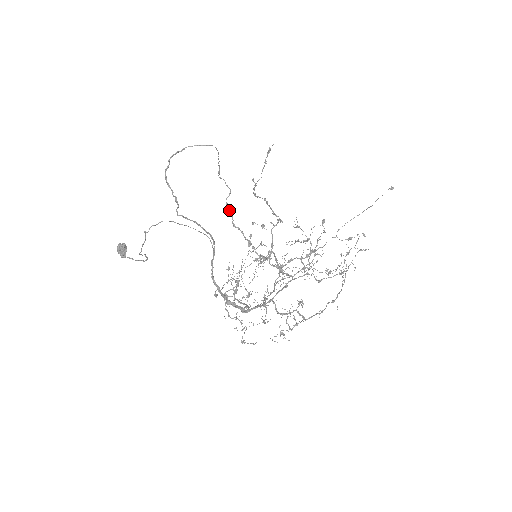
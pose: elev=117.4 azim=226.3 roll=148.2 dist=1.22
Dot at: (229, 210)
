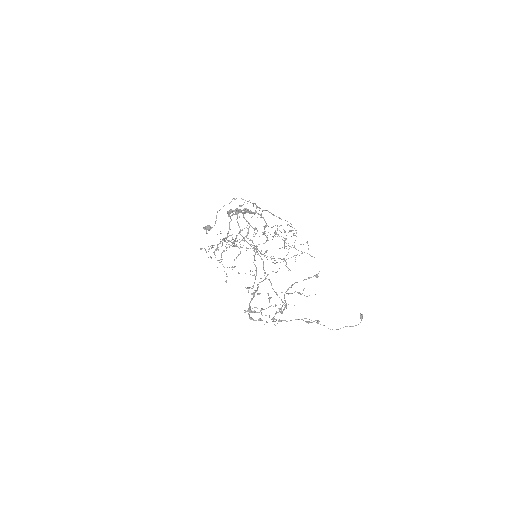
Dot at: occluded
